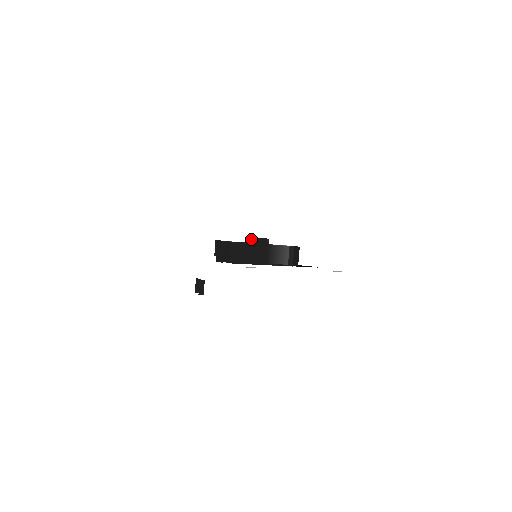
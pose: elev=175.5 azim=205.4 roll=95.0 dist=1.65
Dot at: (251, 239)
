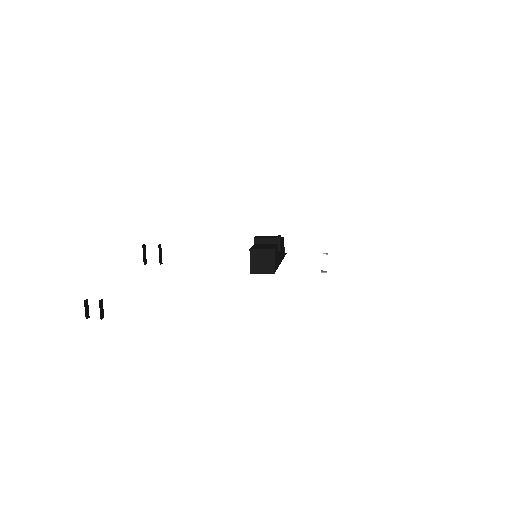
Dot at: (269, 240)
